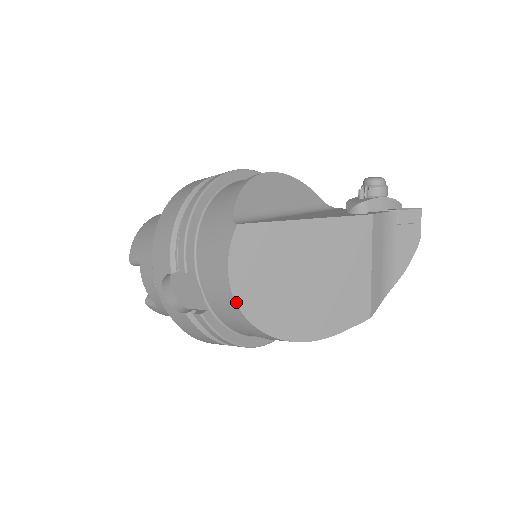
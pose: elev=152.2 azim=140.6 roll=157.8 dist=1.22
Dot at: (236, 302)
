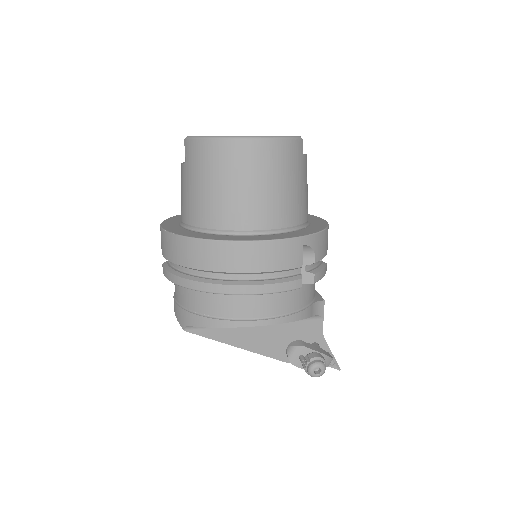
Dot at: occluded
